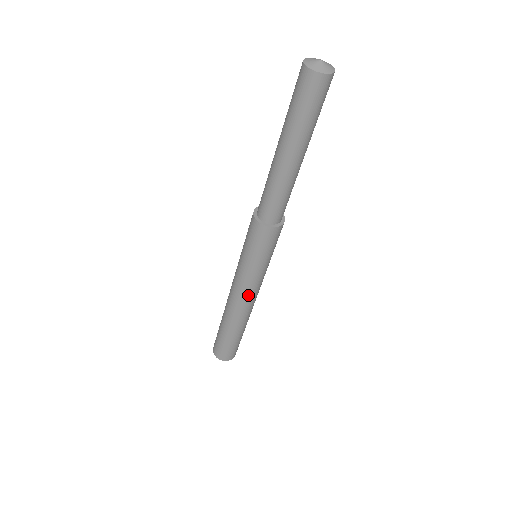
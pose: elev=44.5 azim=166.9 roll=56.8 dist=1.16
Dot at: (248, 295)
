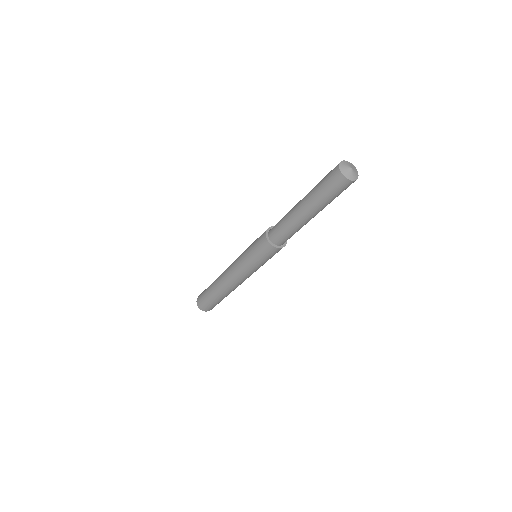
Dot at: (234, 274)
